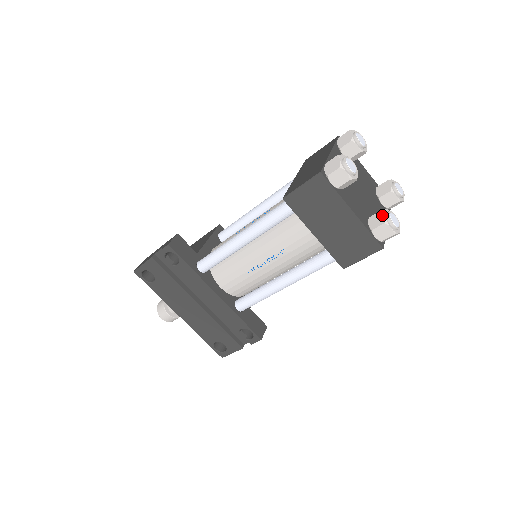
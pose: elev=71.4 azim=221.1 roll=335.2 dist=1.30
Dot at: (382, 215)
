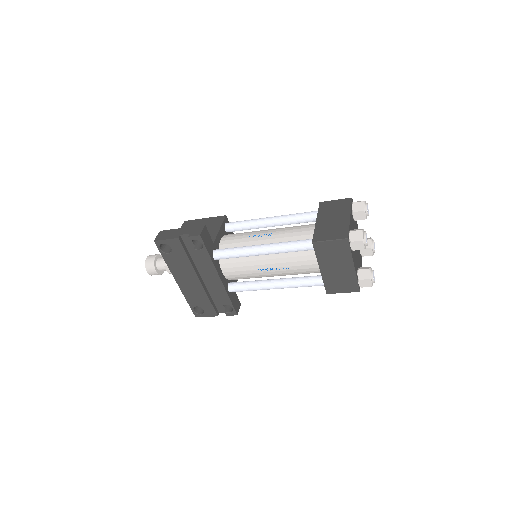
Dot at: (369, 272)
